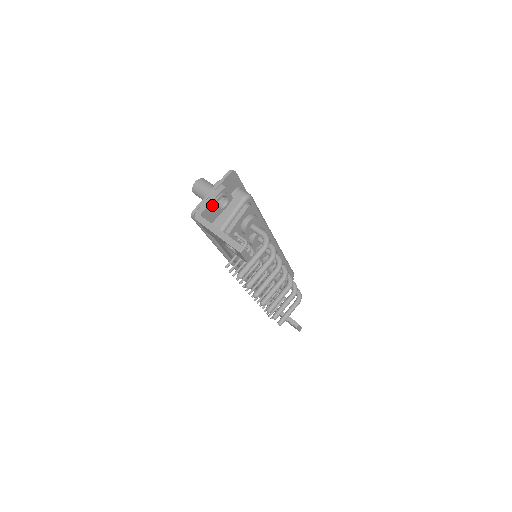
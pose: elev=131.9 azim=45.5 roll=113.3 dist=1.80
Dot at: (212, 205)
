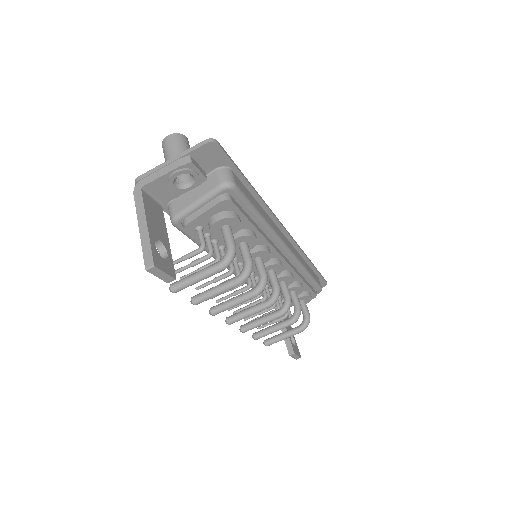
Dot at: (165, 180)
